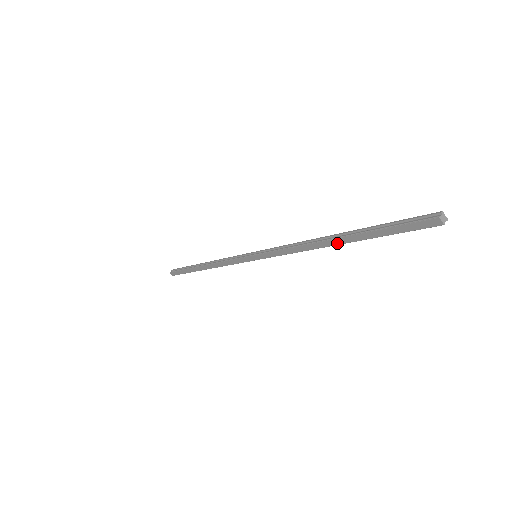
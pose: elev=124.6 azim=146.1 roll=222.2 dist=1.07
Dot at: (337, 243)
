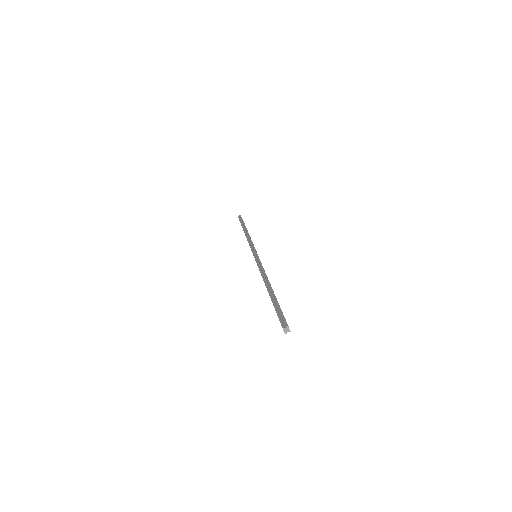
Dot at: occluded
